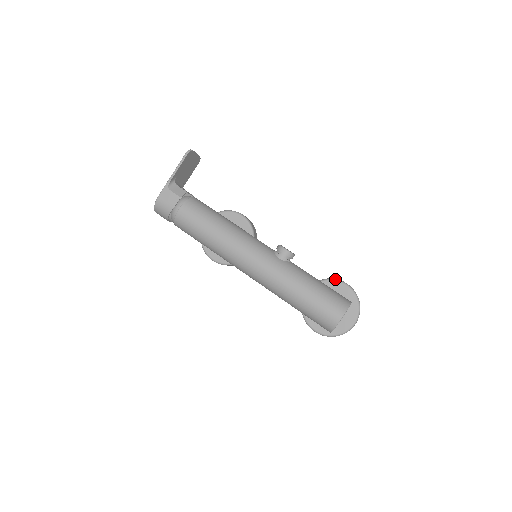
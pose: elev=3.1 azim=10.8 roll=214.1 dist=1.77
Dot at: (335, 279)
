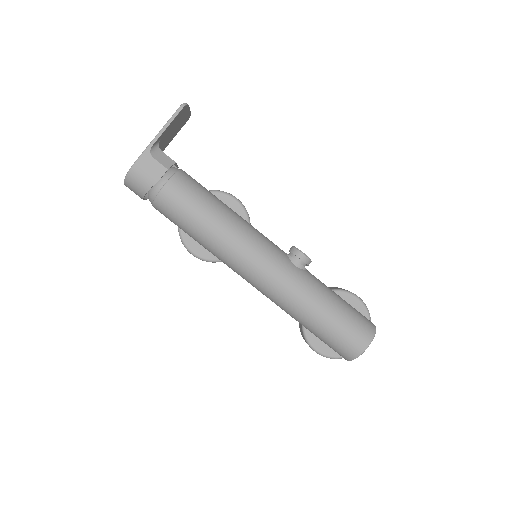
Dot at: (346, 290)
